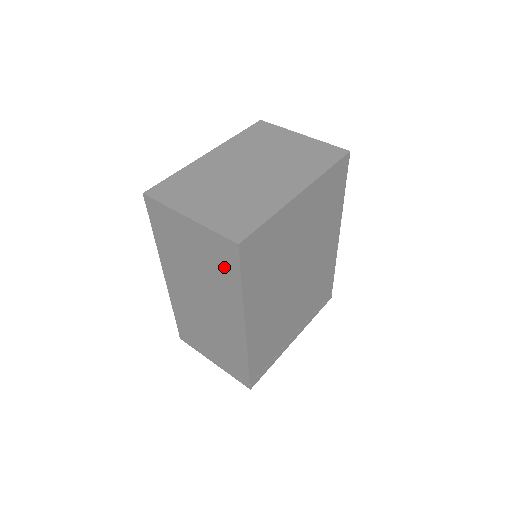
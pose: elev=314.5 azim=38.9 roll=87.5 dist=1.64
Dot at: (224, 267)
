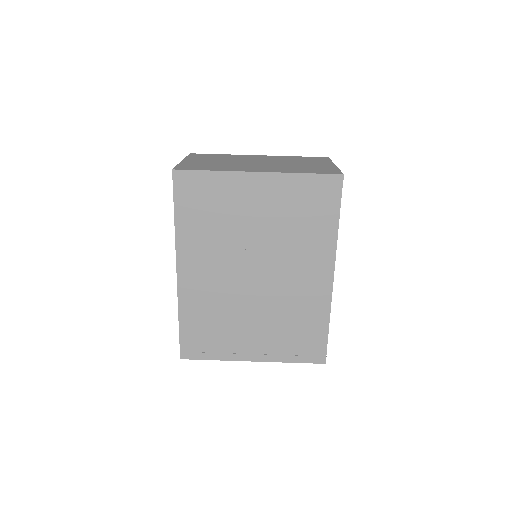
Dot at: occluded
